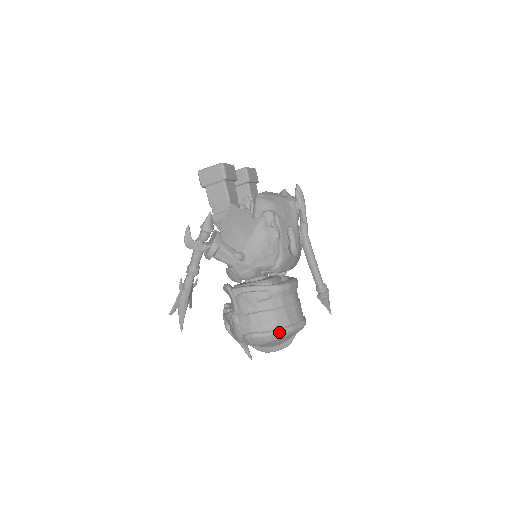
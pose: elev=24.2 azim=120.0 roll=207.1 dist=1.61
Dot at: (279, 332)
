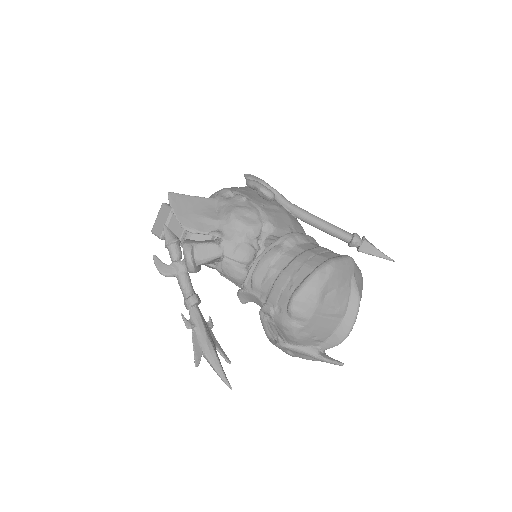
Dot at: (318, 269)
